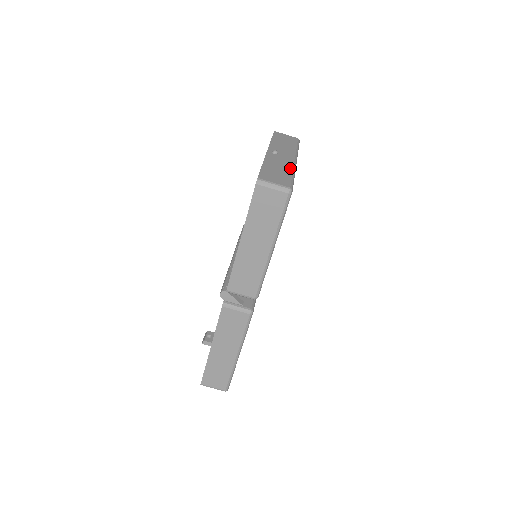
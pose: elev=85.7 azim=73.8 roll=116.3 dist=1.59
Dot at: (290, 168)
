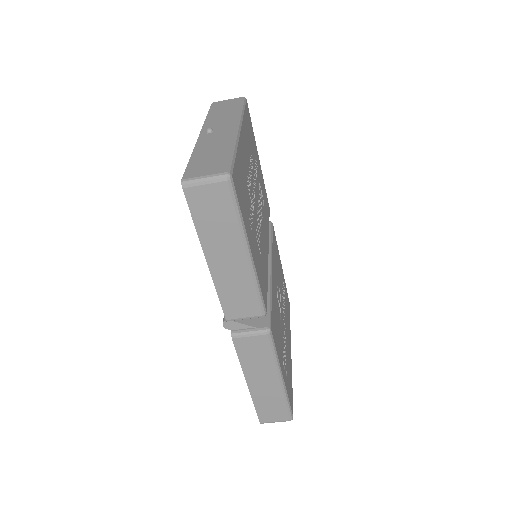
Dot at: (228, 143)
